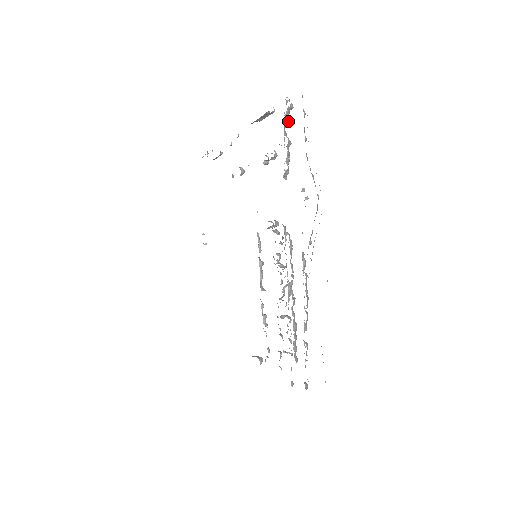
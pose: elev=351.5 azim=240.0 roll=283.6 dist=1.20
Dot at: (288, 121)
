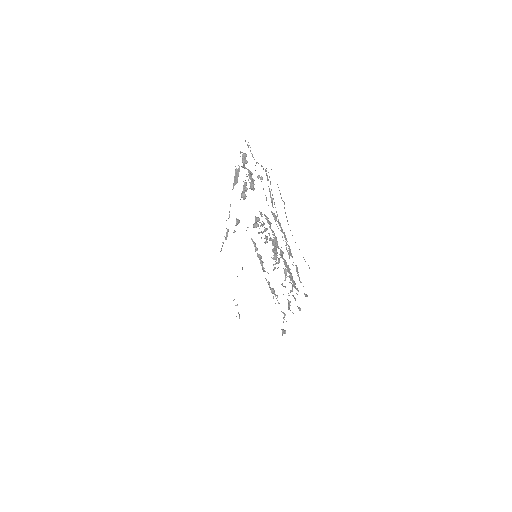
Dot at: (244, 160)
